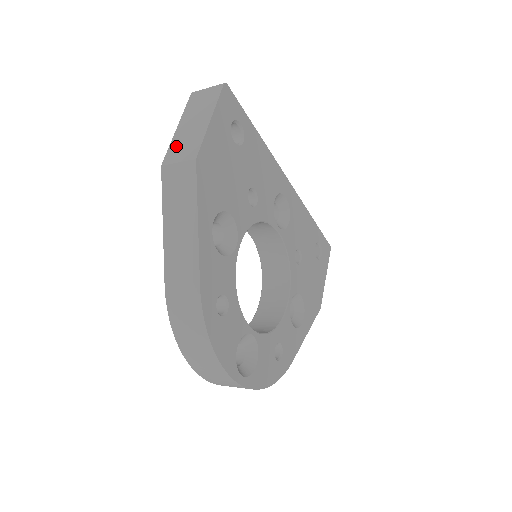
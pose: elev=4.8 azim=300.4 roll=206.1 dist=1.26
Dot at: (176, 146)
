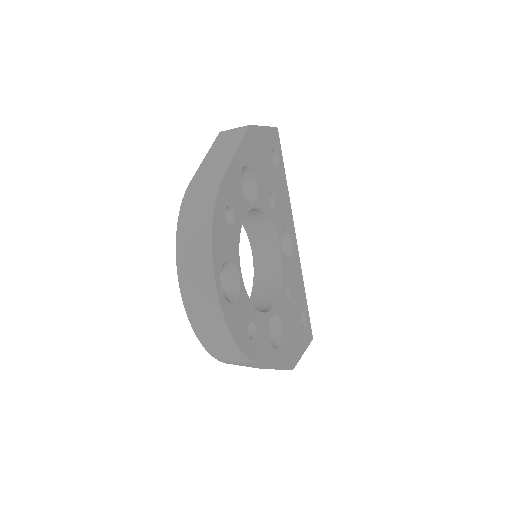
Dot at: occluded
